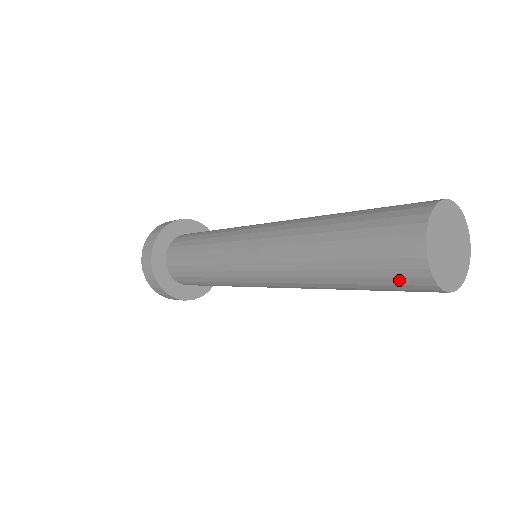
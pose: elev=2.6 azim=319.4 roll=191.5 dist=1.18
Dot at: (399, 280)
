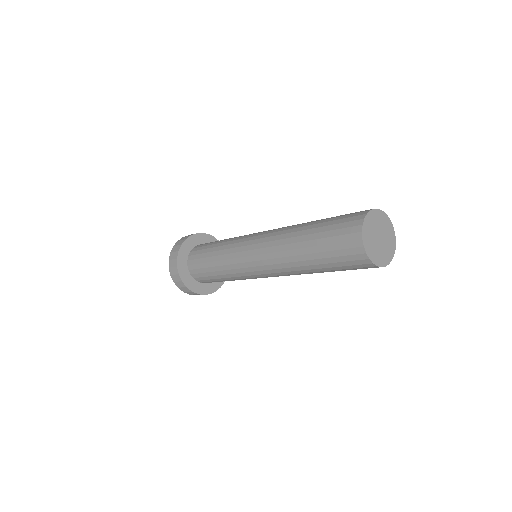
Dot at: (350, 262)
